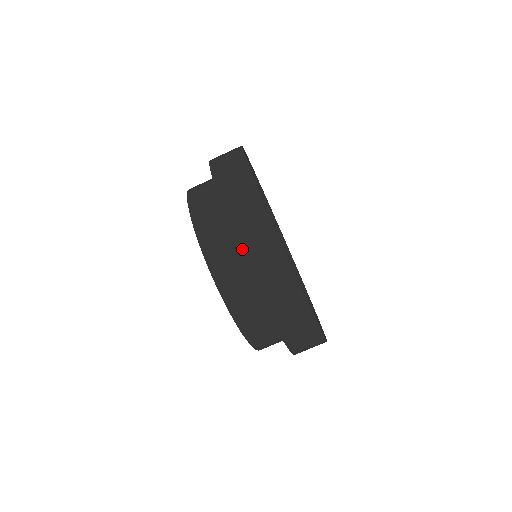
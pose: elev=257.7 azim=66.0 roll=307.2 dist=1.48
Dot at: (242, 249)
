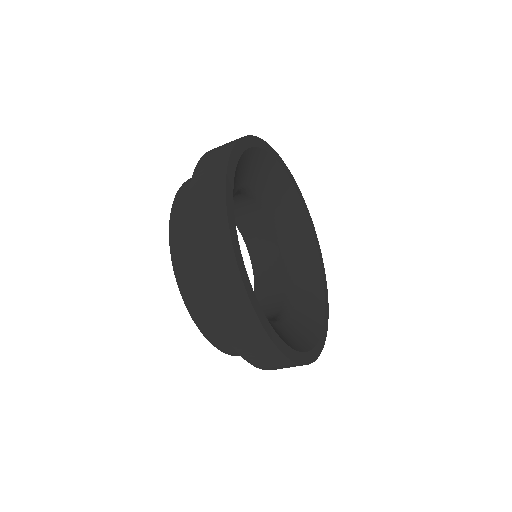
Dot at: (232, 342)
